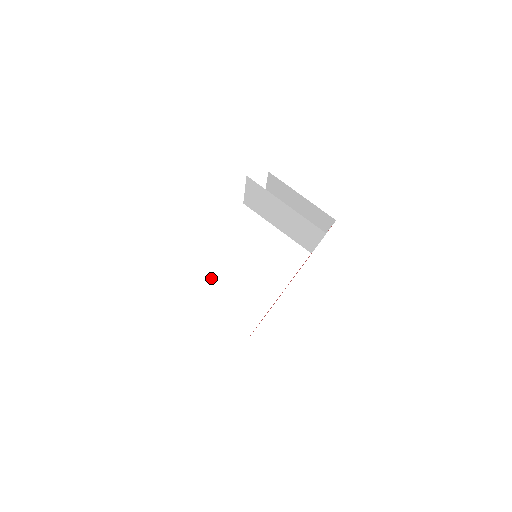
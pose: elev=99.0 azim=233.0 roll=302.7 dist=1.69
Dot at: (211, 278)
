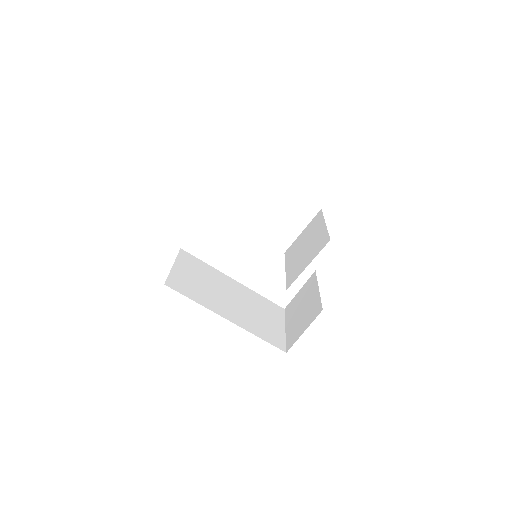
Dot at: (201, 266)
